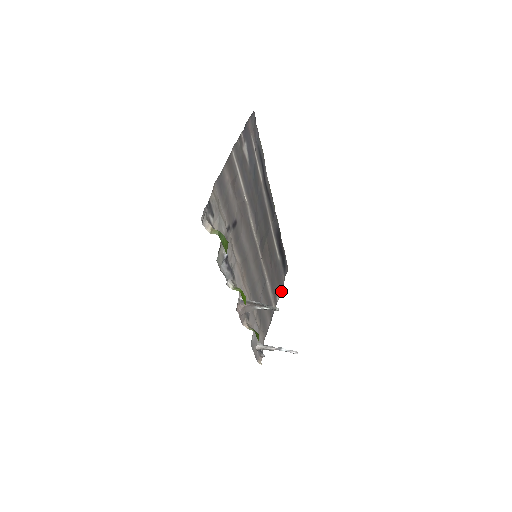
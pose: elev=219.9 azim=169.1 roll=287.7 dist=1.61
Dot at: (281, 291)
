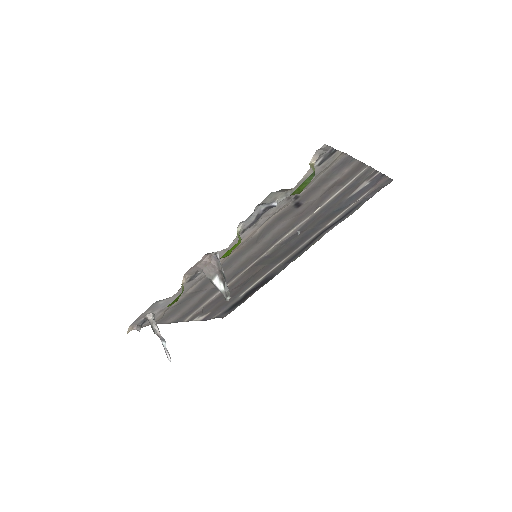
Dot at: (203, 320)
